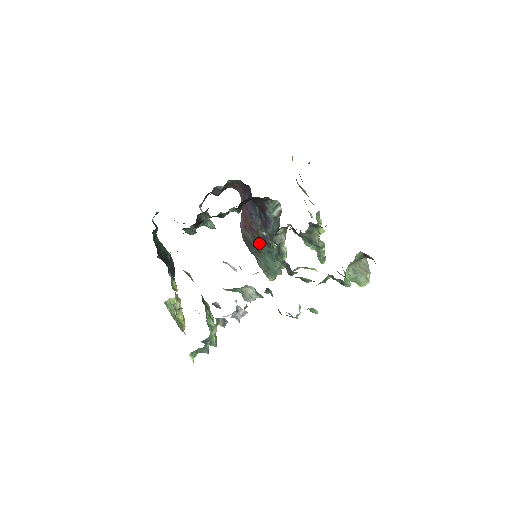
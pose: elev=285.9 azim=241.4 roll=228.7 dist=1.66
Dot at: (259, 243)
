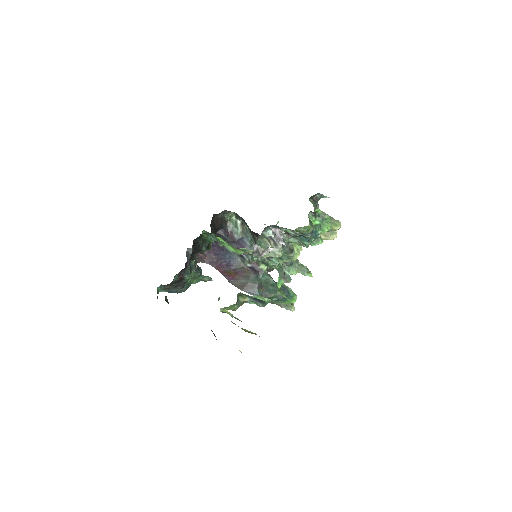
Dot at: (253, 278)
